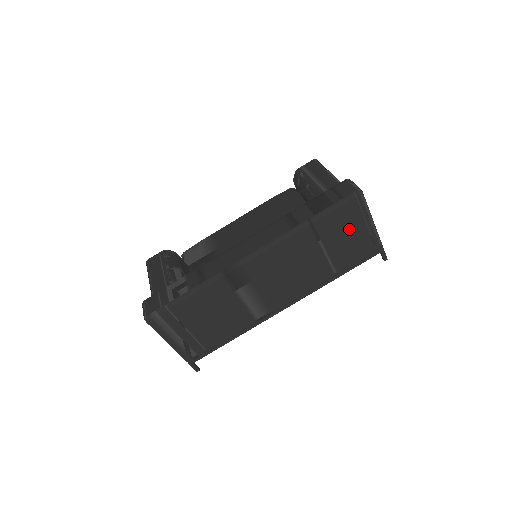
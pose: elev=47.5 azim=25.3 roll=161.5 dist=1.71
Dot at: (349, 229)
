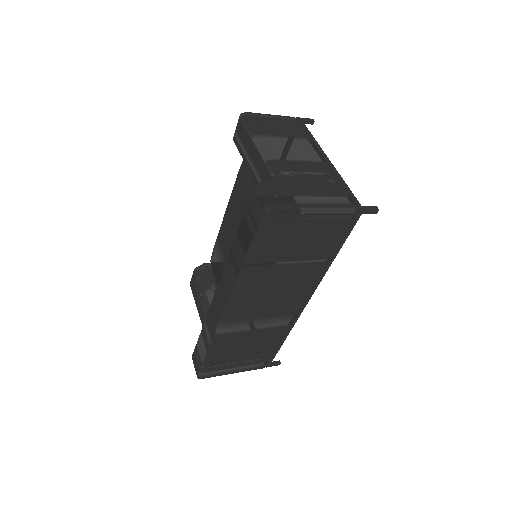
Dot at: (296, 235)
